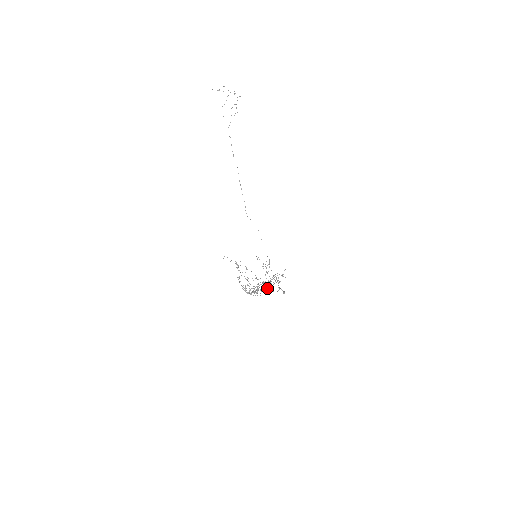
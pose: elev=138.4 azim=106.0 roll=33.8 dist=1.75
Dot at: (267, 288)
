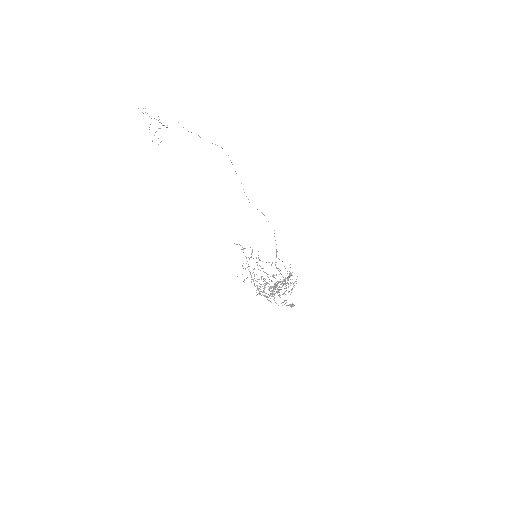
Dot at: (271, 302)
